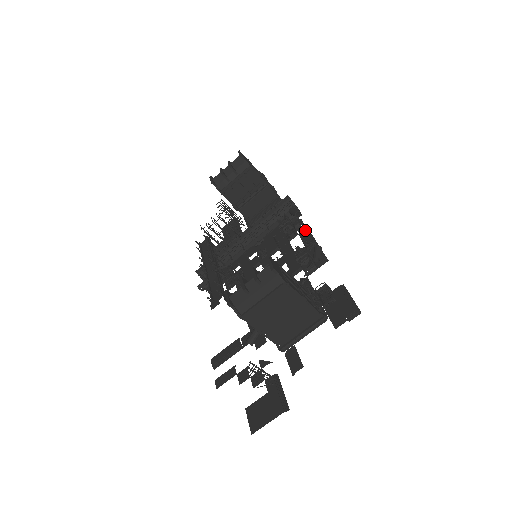
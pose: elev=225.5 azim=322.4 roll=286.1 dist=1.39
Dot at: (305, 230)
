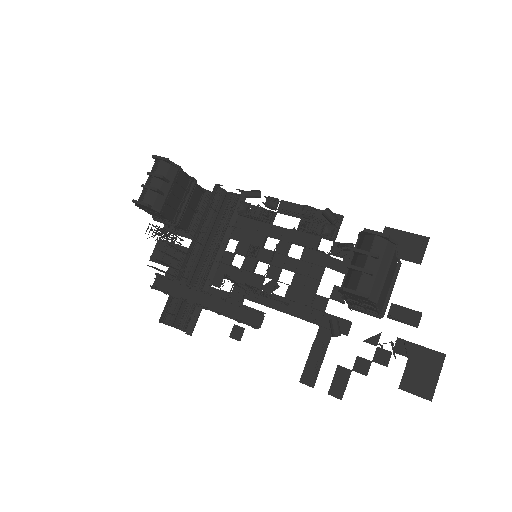
Dot at: (284, 204)
